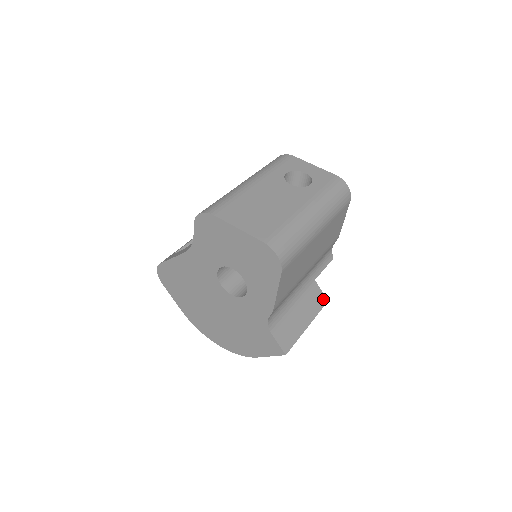
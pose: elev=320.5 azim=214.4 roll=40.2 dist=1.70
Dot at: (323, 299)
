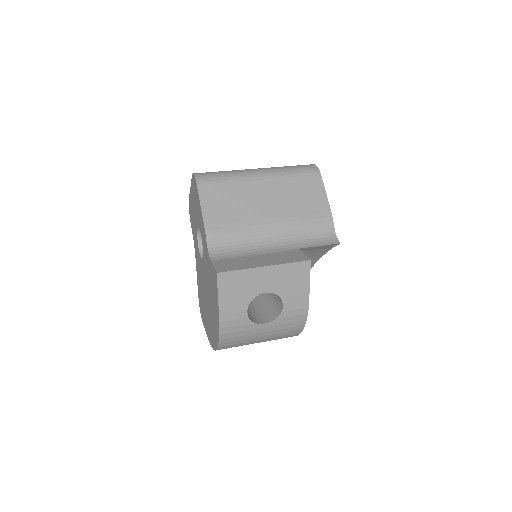
Dot at: (303, 258)
